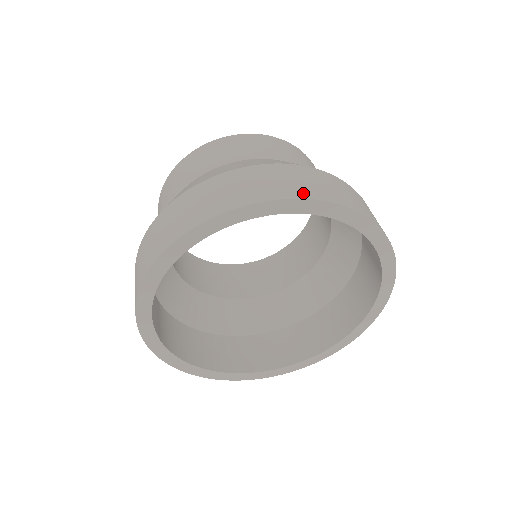
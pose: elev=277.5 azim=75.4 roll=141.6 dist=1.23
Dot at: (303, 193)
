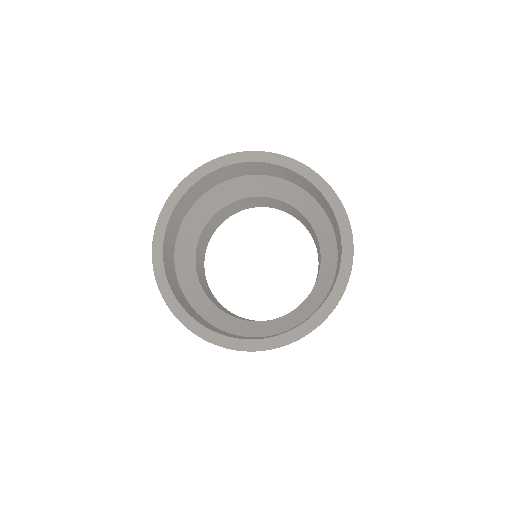
Dot at: occluded
